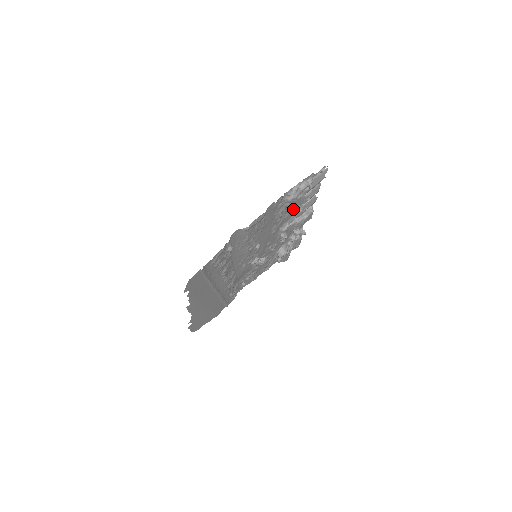
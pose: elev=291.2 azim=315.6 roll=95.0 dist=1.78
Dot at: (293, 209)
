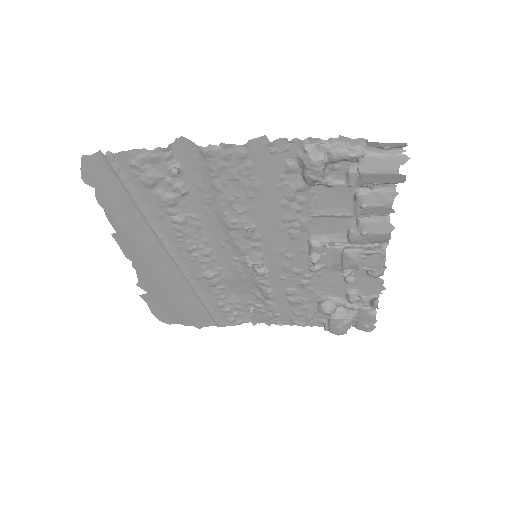
Dot at: (334, 211)
